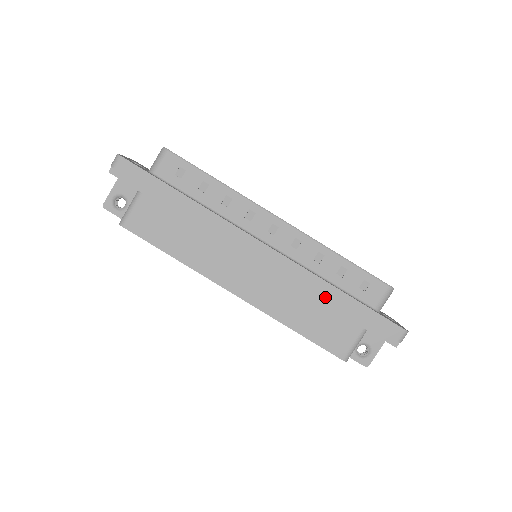
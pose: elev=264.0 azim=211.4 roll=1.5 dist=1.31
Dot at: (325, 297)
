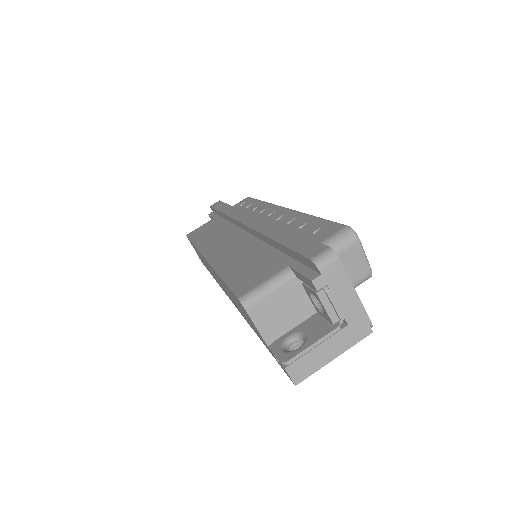
Dot at: (267, 236)
